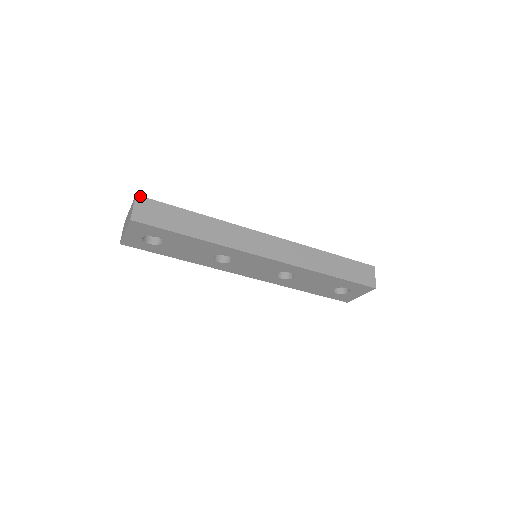
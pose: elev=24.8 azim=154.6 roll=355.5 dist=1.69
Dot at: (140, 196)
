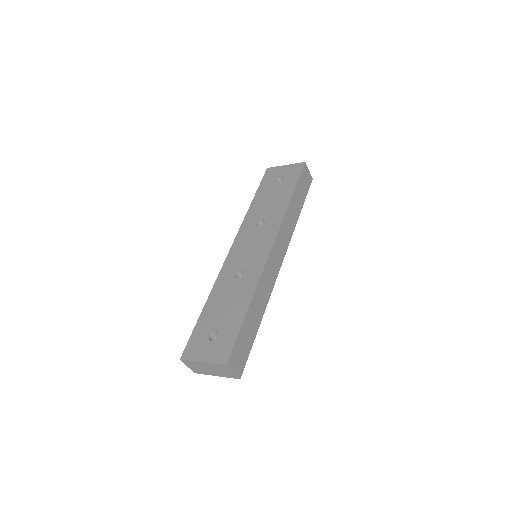
Dot at: (228, 361)
